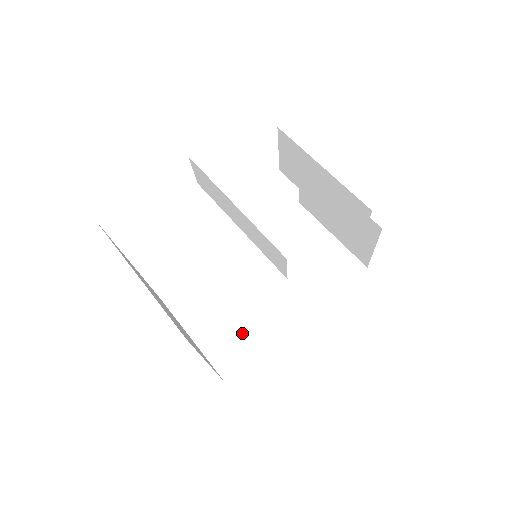
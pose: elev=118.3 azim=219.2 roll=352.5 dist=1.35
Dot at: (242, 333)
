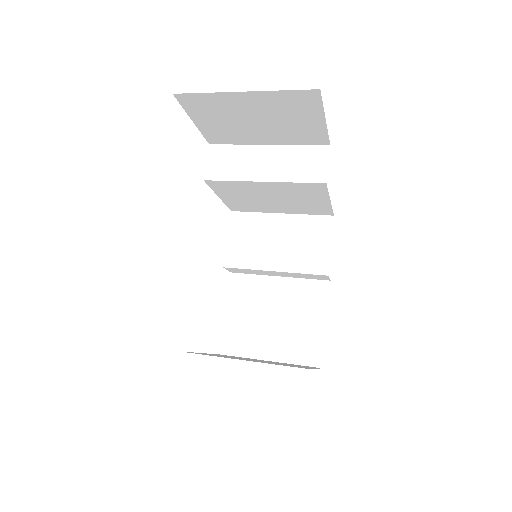
Dot at: occluded
